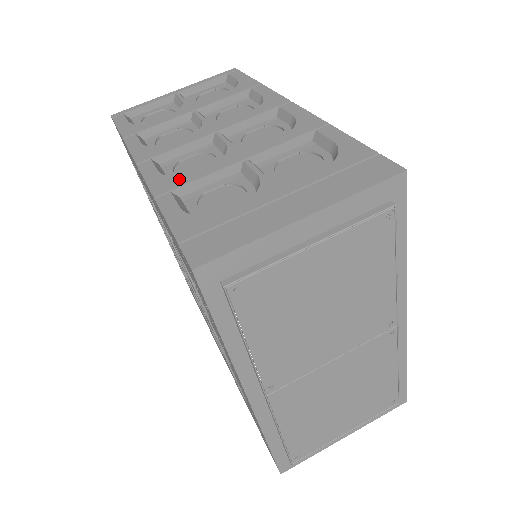
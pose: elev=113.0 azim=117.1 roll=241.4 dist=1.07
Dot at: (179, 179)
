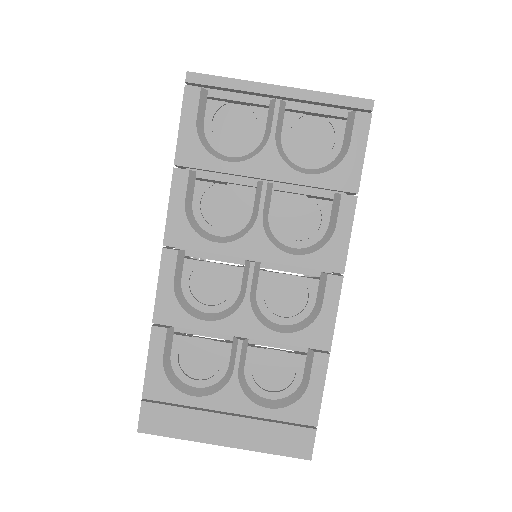
Dot at: (182, 315)
